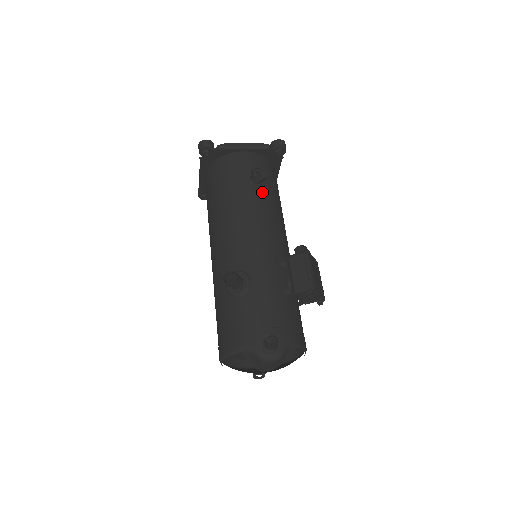
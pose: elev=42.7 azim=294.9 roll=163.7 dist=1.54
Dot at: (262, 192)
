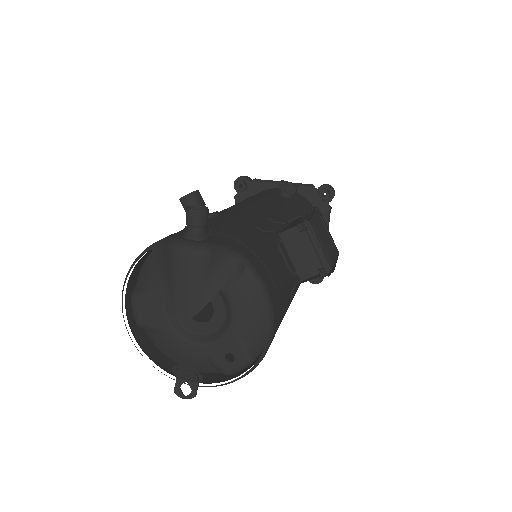
Dot at: (287, 200)
